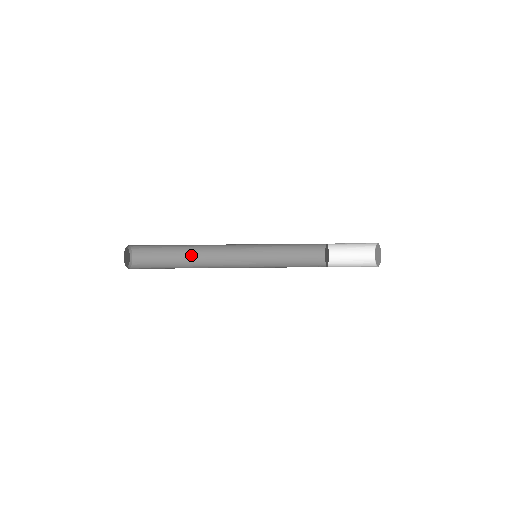
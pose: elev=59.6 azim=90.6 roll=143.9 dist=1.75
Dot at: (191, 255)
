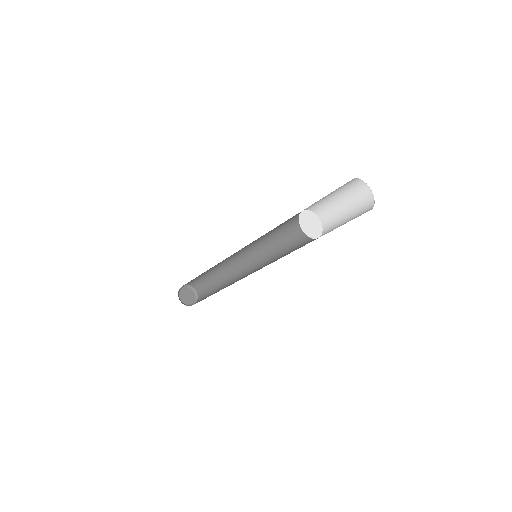
Dot at: (211, 268)
